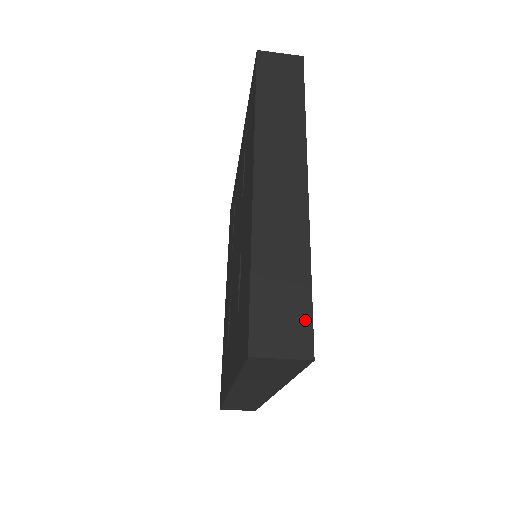
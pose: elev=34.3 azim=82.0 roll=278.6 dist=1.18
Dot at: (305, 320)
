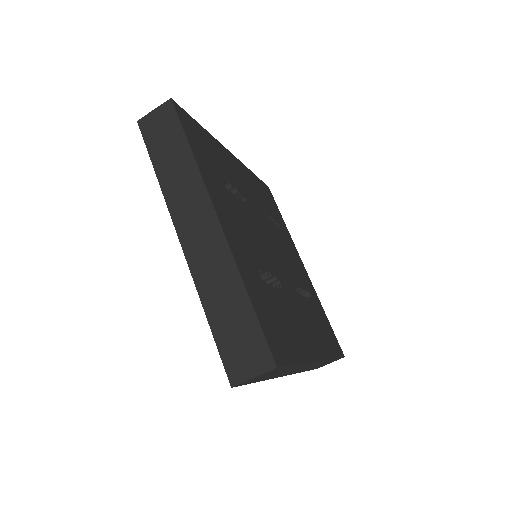
Dot at: occluded
